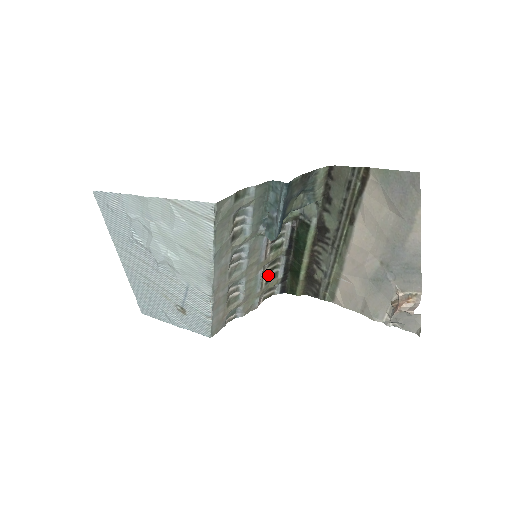
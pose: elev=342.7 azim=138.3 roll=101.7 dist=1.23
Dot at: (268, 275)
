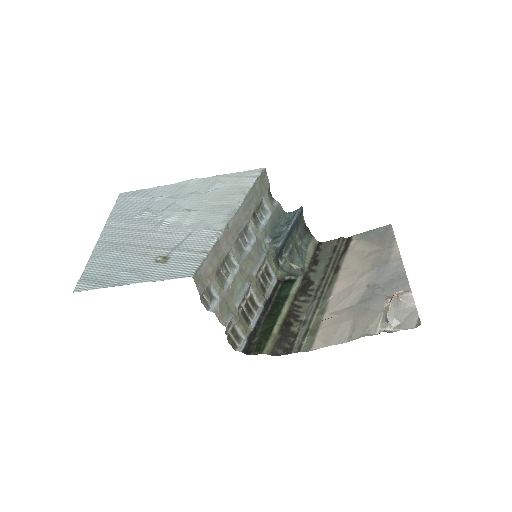
Dot at: (244, 310)
